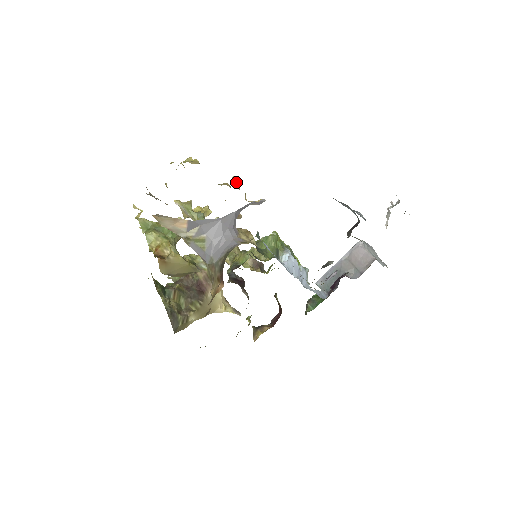
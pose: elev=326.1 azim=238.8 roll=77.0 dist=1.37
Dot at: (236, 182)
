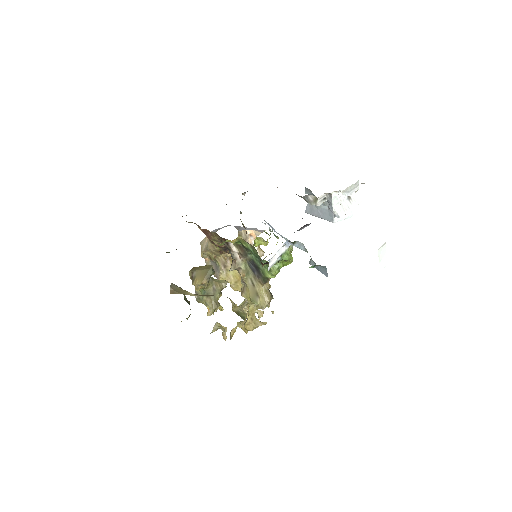
Dot at: occluded
